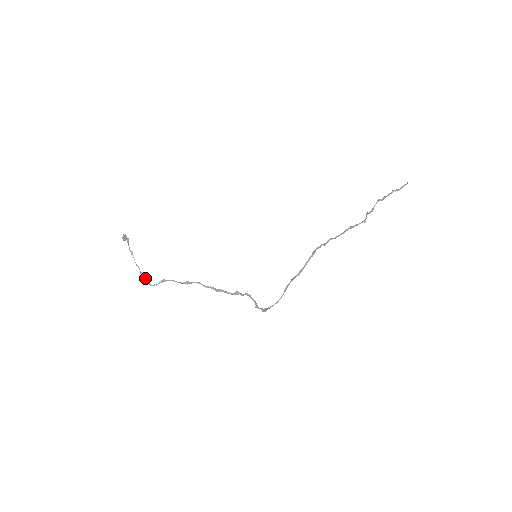
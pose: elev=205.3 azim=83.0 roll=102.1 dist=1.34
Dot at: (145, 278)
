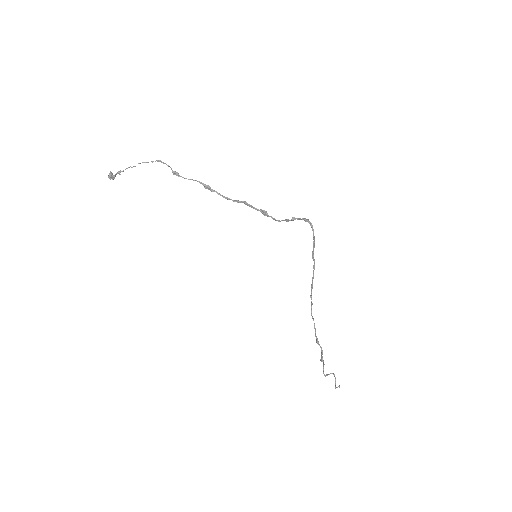
Dot at: occluded
